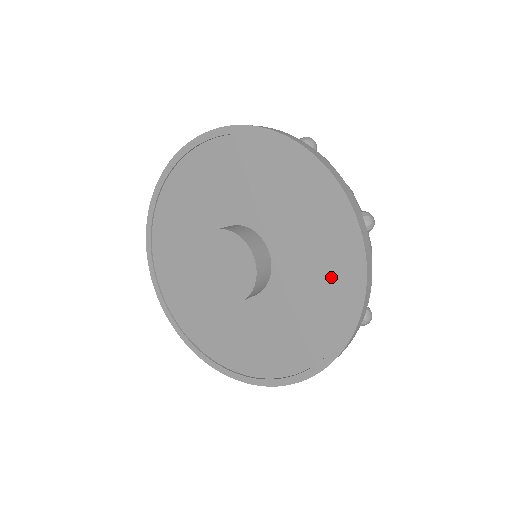
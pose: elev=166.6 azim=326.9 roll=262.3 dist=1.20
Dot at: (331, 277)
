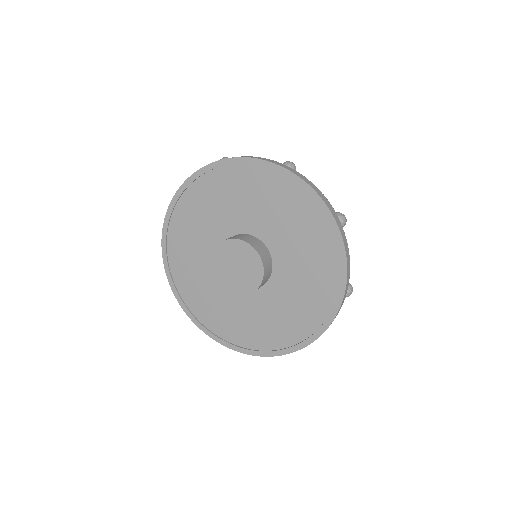
Dot at: (320, 264)
